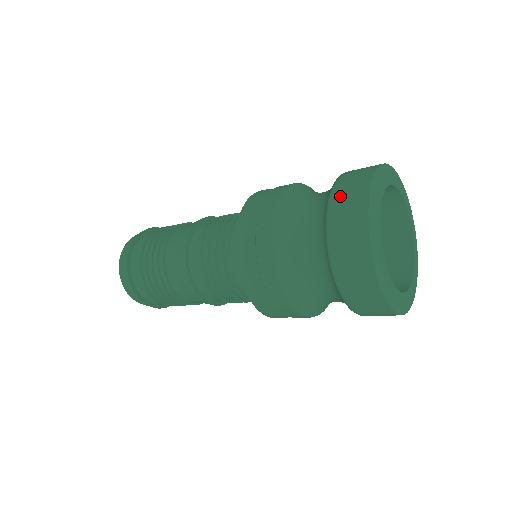
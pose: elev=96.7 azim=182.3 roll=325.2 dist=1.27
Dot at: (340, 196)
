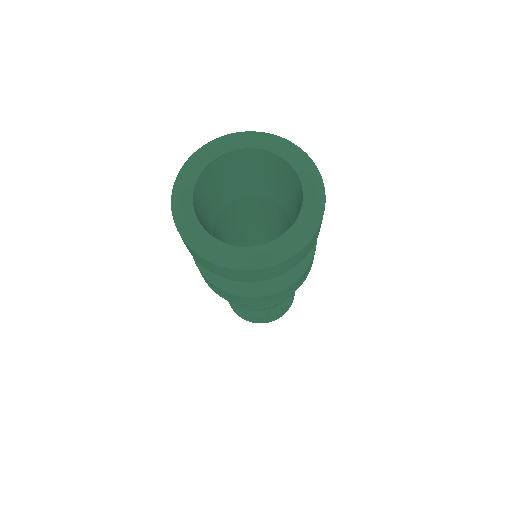
Dot at: occluded
